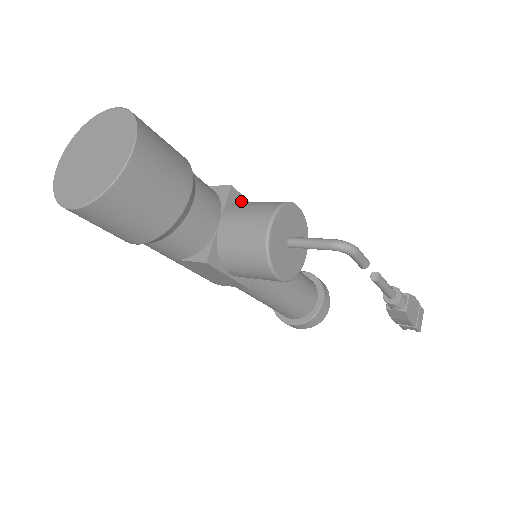
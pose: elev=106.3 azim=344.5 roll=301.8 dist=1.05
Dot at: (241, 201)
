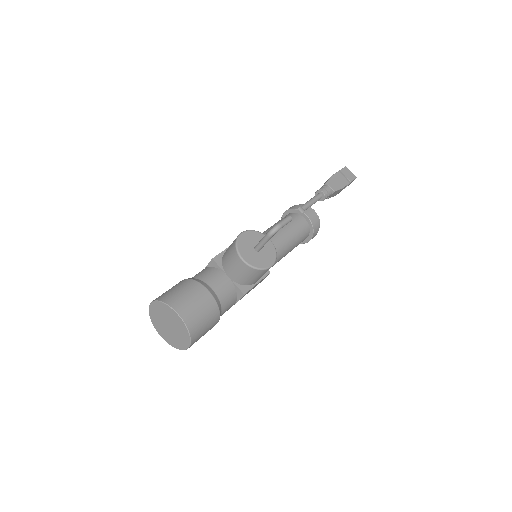
Dot at: (223, 256)
